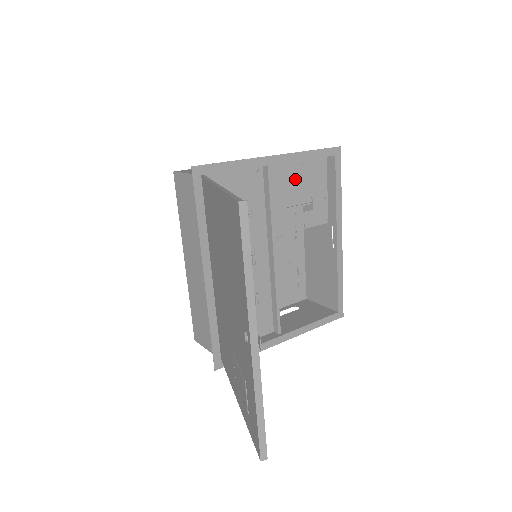
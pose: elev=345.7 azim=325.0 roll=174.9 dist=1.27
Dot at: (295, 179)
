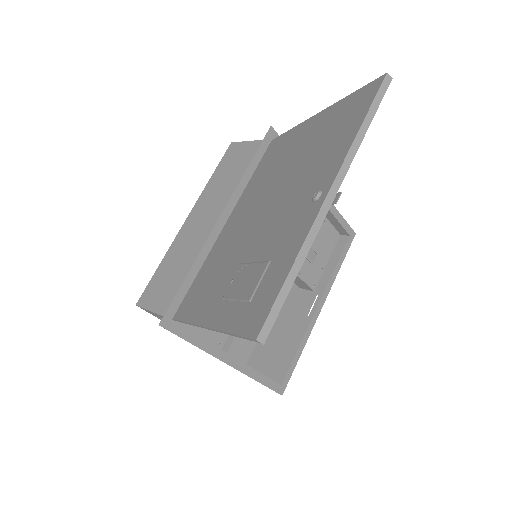
Dot at: occluded
